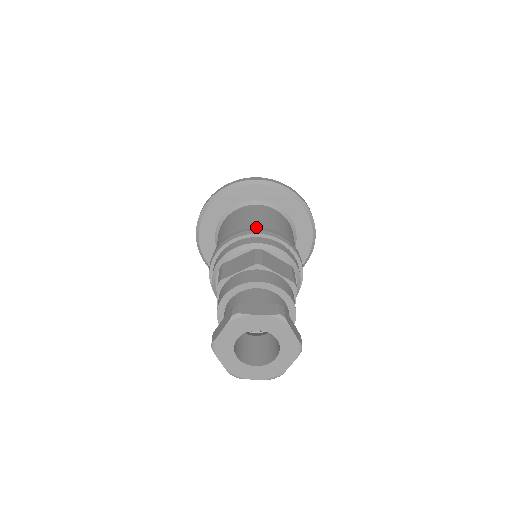
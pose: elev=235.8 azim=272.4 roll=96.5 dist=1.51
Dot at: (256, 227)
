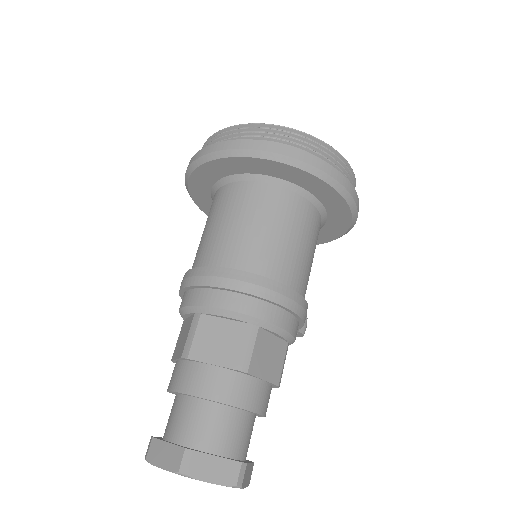
Dot at: (207, 257)
